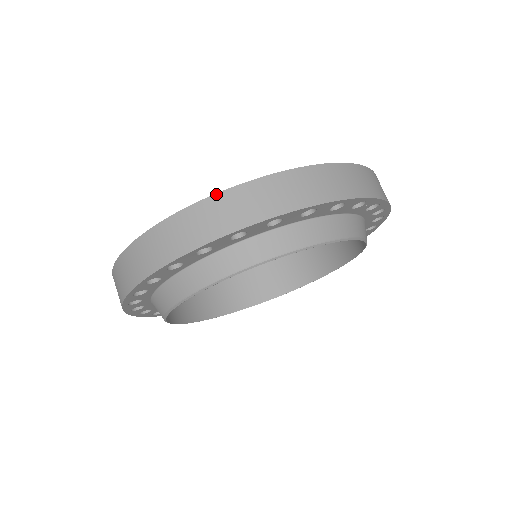
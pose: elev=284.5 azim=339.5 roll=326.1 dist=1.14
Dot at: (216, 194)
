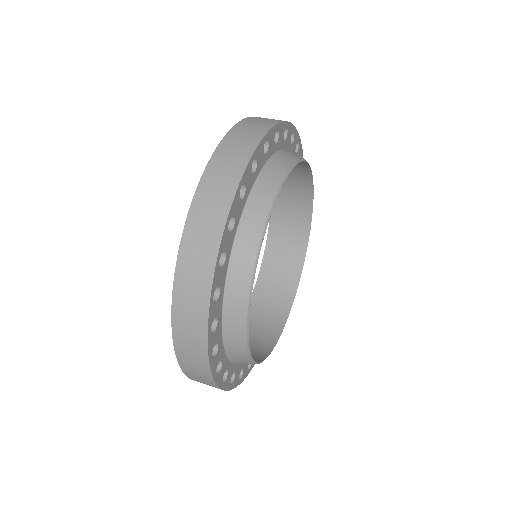
Dot at: (230, 130)
